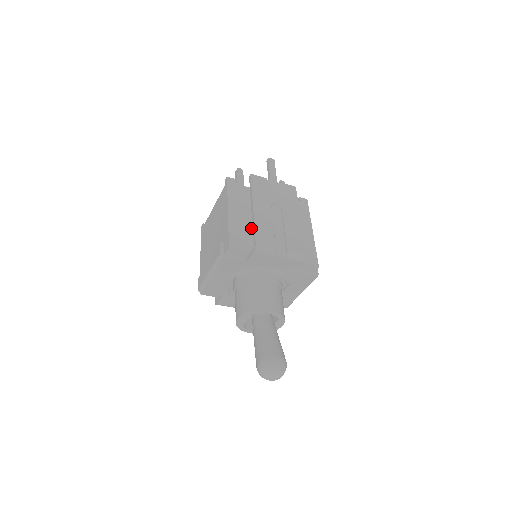
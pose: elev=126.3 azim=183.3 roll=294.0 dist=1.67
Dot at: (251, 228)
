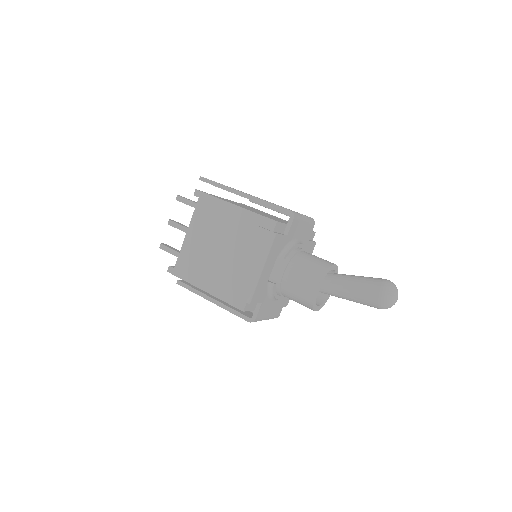
Dot at: occluded
